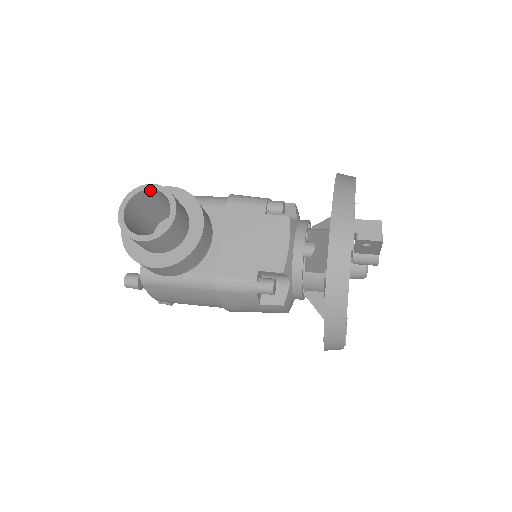
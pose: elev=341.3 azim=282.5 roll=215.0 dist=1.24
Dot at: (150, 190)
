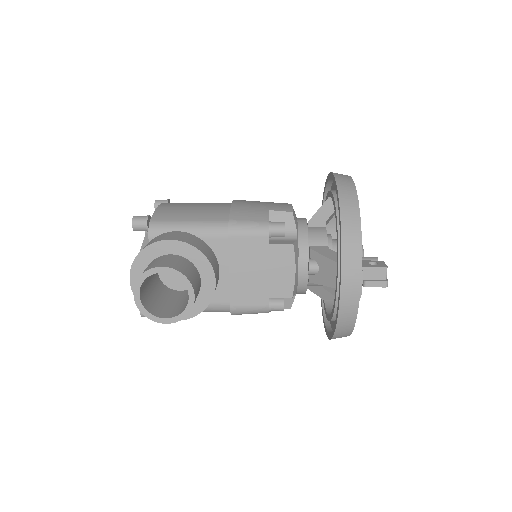
Dot at: (160, 271)
